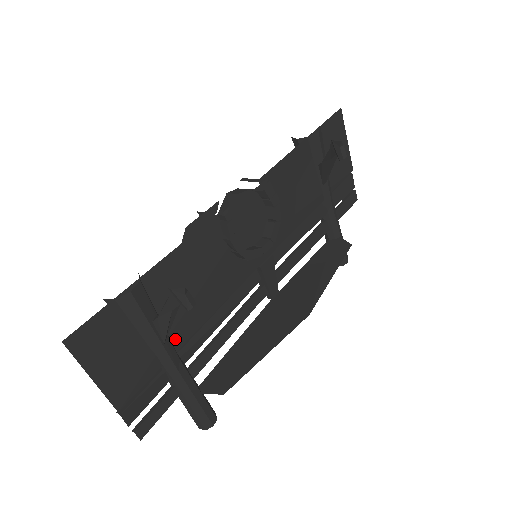
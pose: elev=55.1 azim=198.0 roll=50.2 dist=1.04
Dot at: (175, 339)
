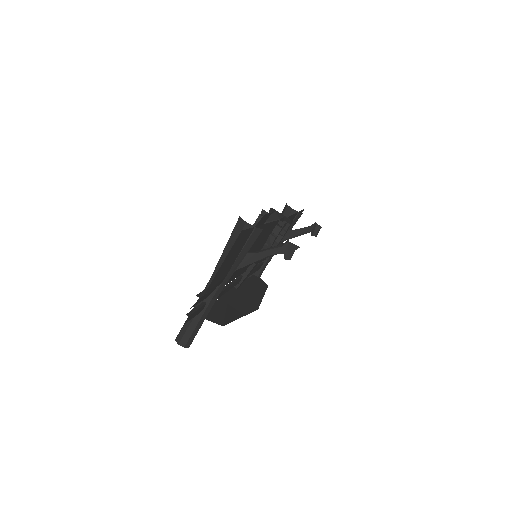
Dot at: occluded
